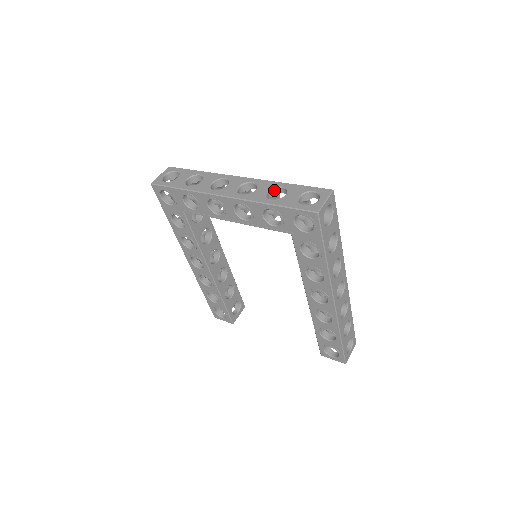
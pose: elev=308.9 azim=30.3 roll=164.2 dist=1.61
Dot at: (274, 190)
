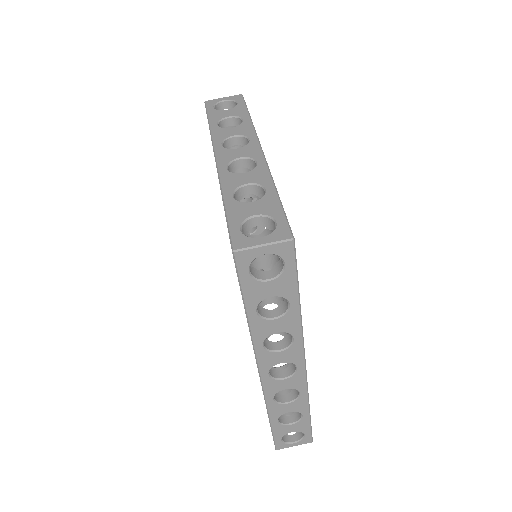
Dot at: (258, 188)
